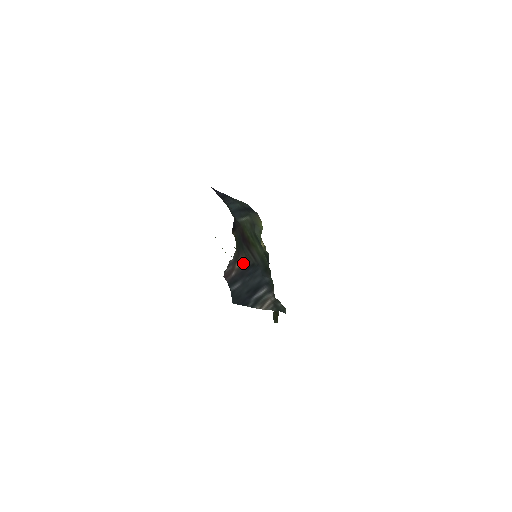
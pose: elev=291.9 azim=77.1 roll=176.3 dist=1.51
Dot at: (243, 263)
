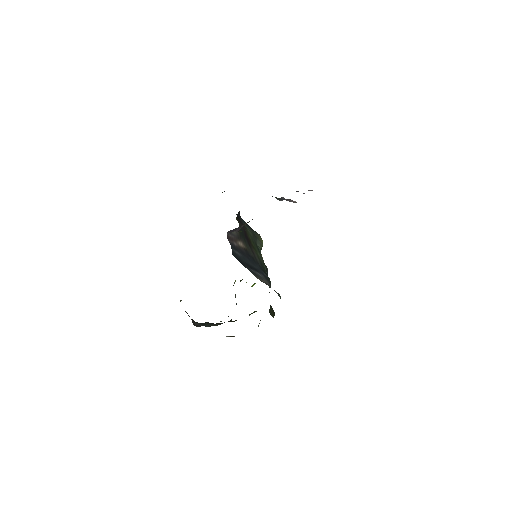
Dot at: (244, 248)
